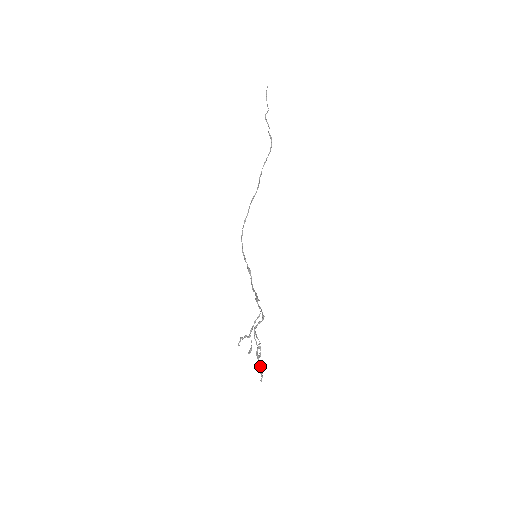
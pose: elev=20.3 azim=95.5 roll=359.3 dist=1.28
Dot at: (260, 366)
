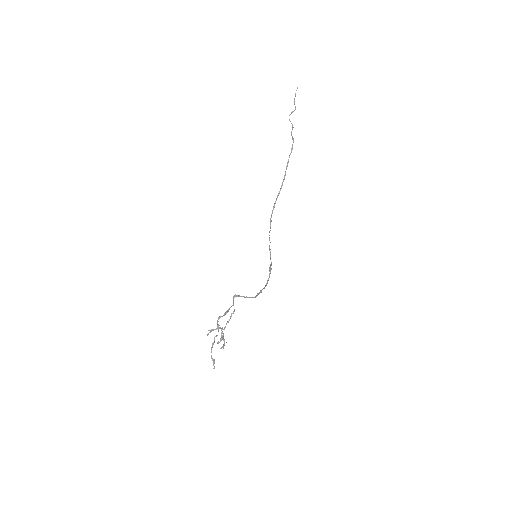
Dot at: (211, 355)
